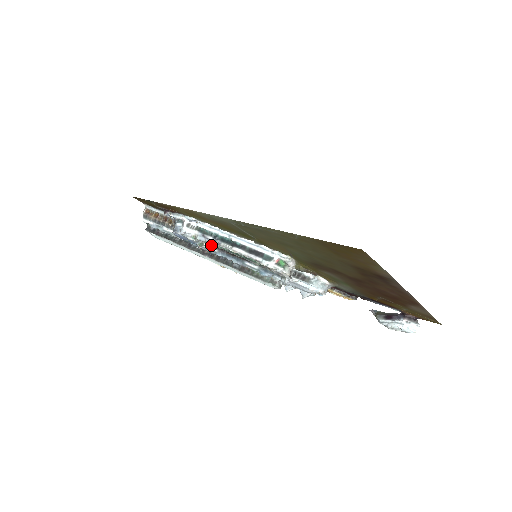
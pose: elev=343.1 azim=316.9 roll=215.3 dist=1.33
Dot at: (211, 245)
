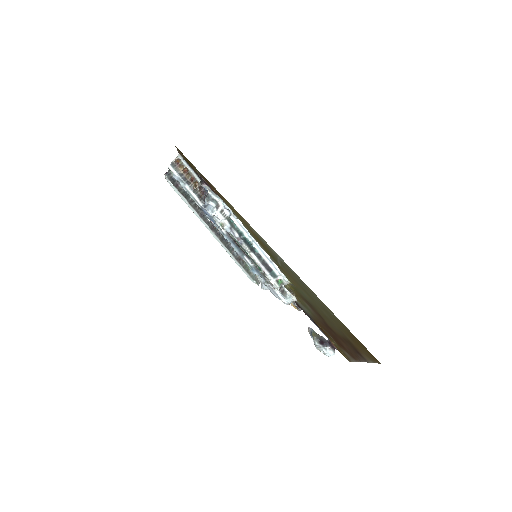
Dot at: occluded
